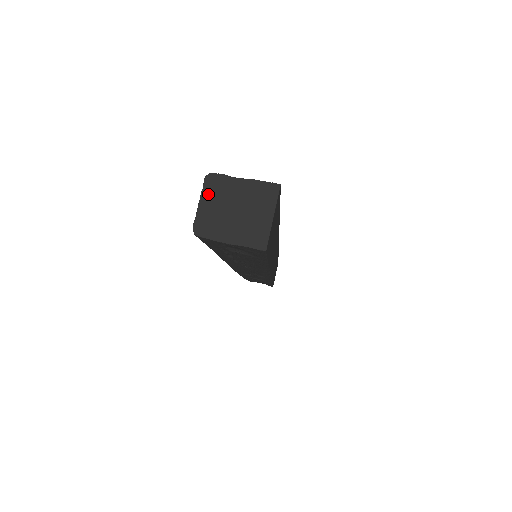
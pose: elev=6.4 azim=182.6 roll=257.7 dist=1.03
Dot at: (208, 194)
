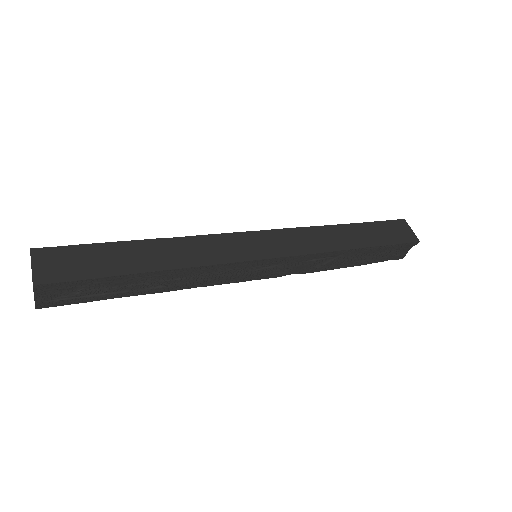
Dot at: occluded
